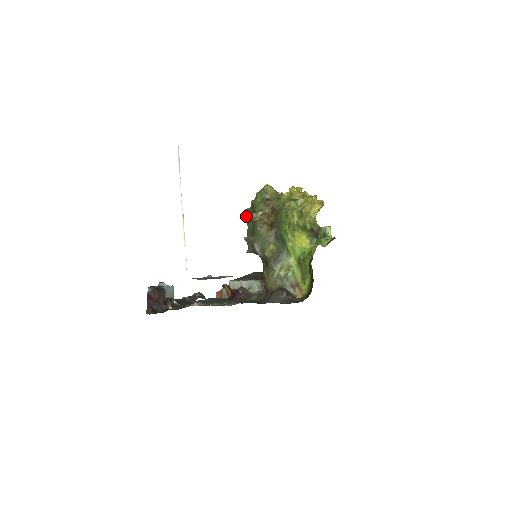
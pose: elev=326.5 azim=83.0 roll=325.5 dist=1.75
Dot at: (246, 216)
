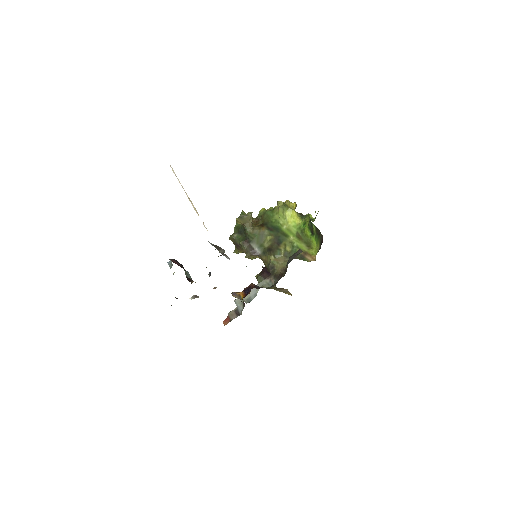
Dot at: (238, 217)
